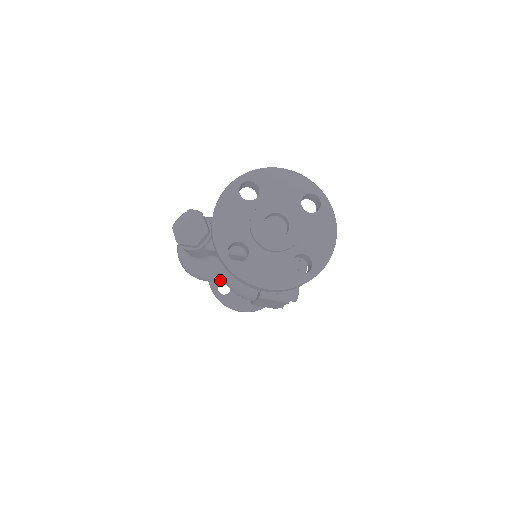
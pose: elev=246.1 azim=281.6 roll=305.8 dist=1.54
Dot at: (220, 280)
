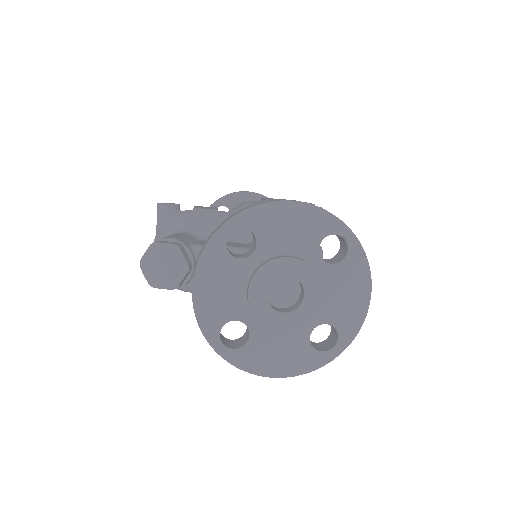
Dot at: occluded
